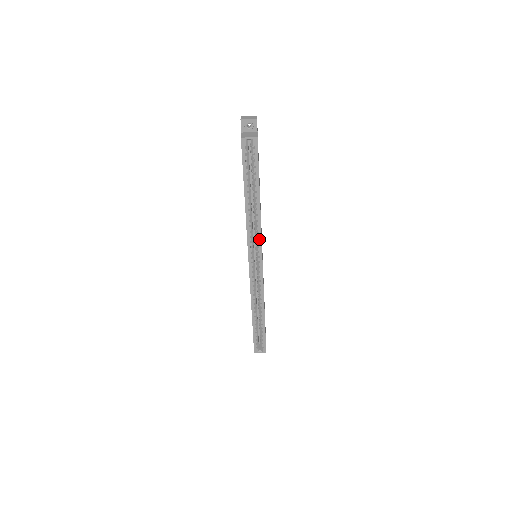
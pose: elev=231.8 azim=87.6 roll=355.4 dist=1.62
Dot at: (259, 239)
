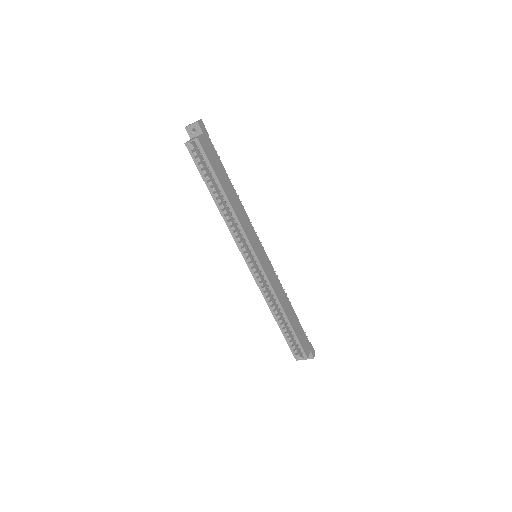
Dot at: (245, 237)
